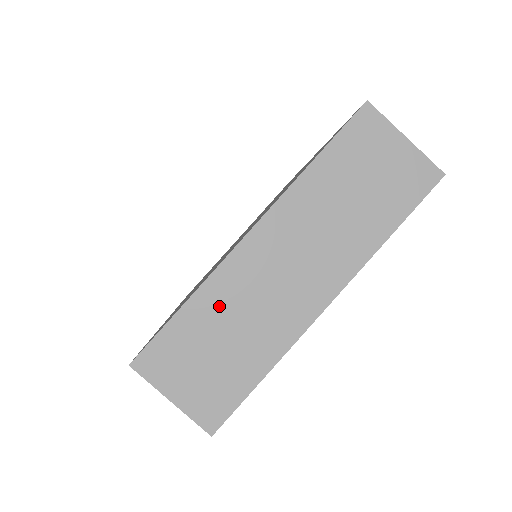
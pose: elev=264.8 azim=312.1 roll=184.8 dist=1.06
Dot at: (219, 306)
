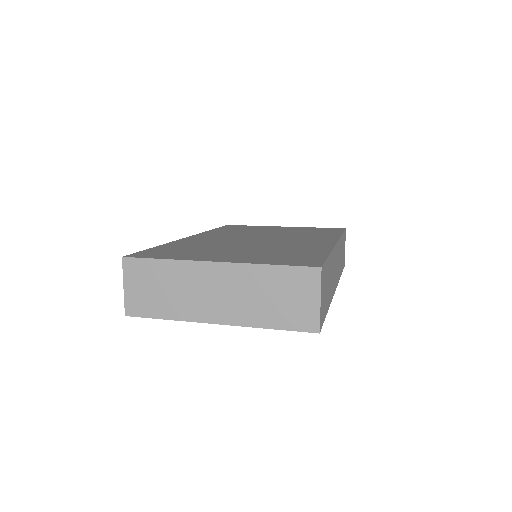
Dot at: (175, 275)
